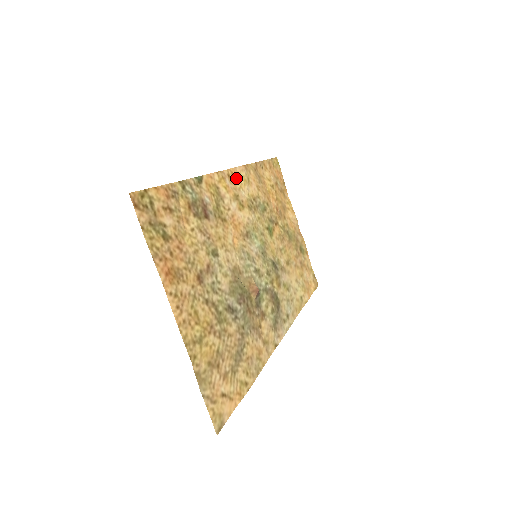
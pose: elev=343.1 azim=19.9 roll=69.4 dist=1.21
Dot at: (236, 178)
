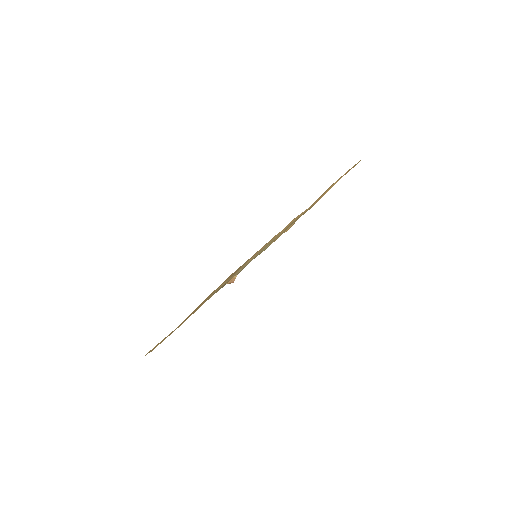
Dot at: occluded
